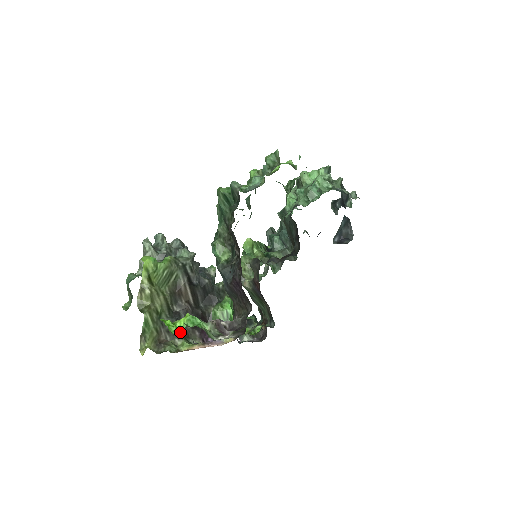
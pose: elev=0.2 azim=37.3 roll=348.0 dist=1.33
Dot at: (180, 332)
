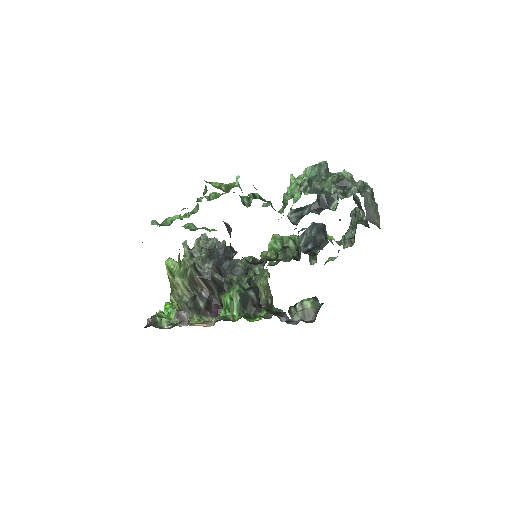
Dot at: occluded
